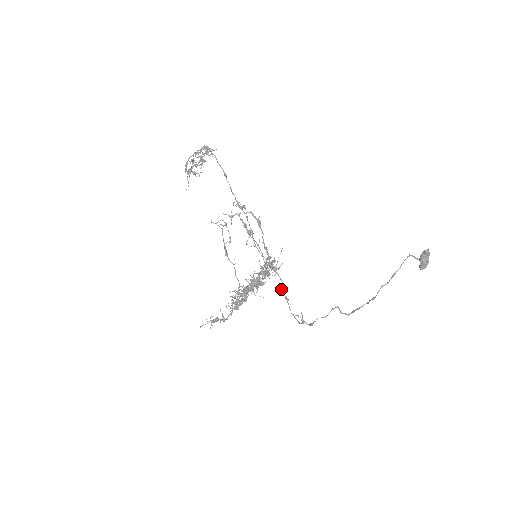
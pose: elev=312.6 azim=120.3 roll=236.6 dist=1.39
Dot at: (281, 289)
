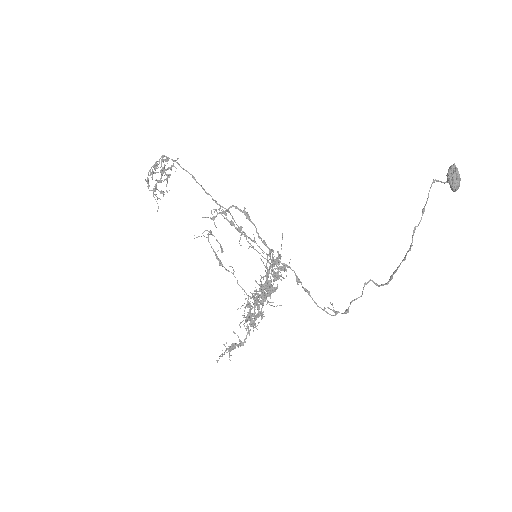
Dot at: (296, 281)
